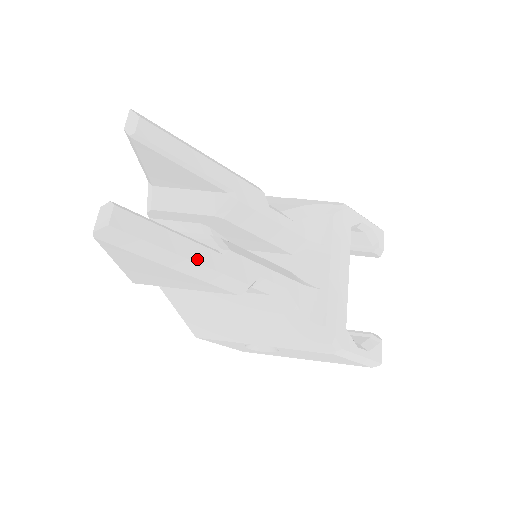
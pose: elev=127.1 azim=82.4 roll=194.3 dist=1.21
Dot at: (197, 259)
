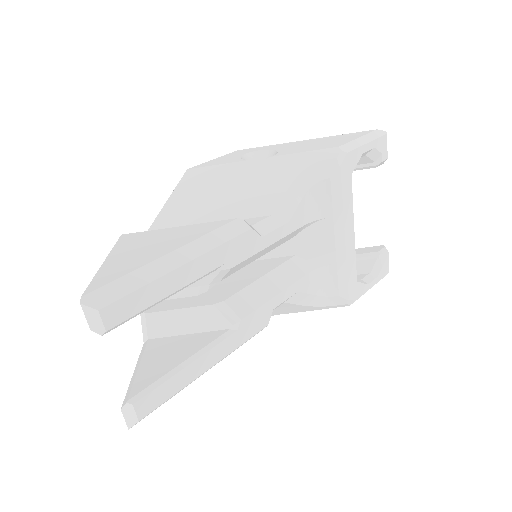
Dot at: (218, 359)
